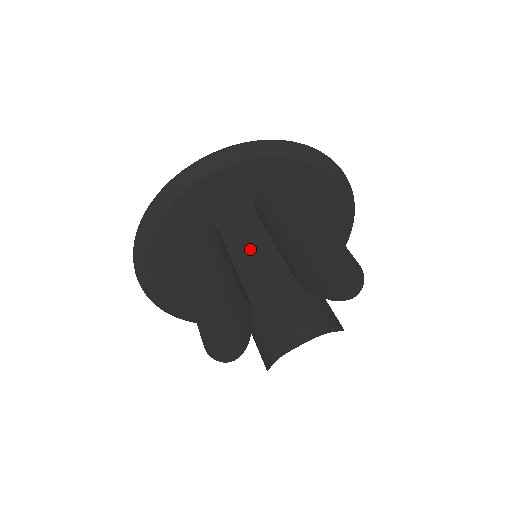
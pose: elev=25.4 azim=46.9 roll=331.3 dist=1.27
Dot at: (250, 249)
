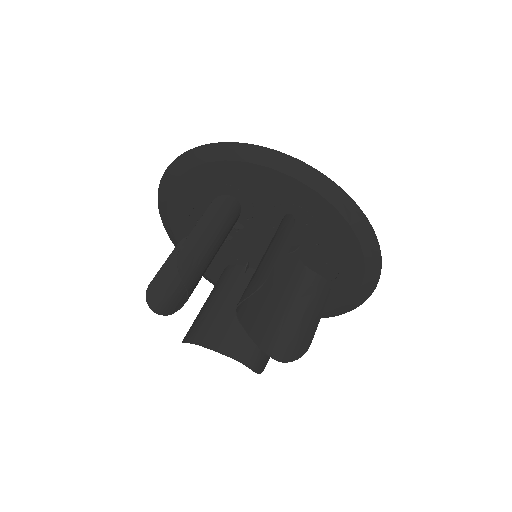
Dot at: (258, 246)
